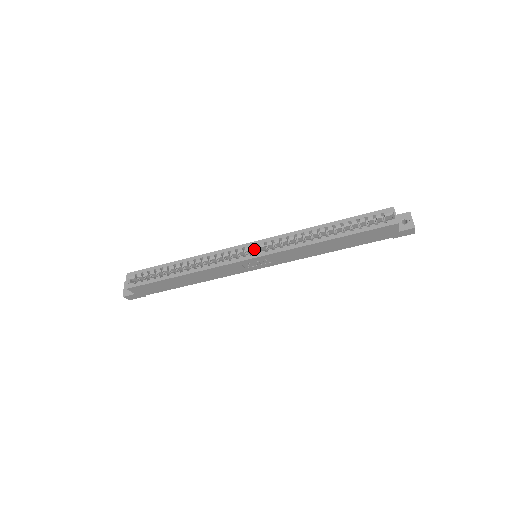
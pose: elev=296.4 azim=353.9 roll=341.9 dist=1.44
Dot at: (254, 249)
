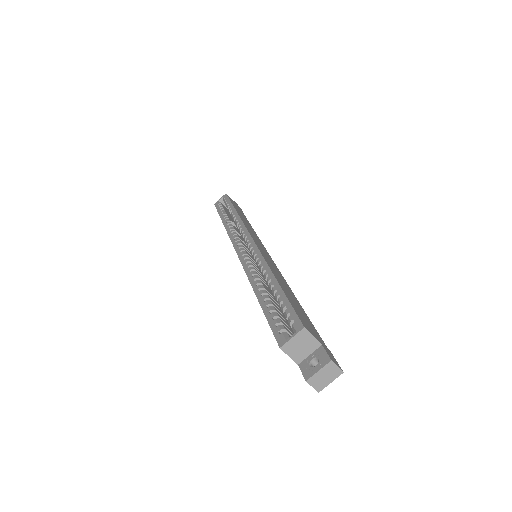
Dot at: (248, 246)
